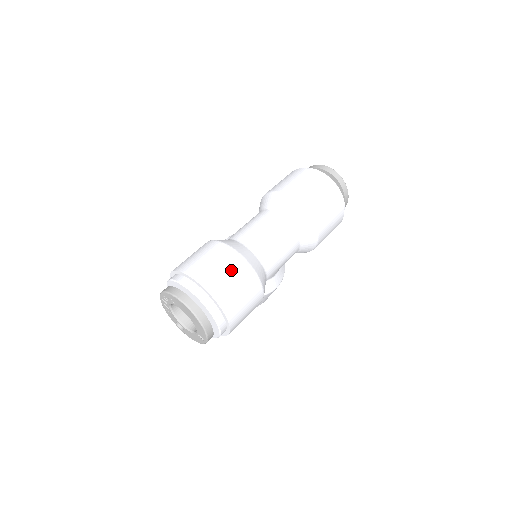
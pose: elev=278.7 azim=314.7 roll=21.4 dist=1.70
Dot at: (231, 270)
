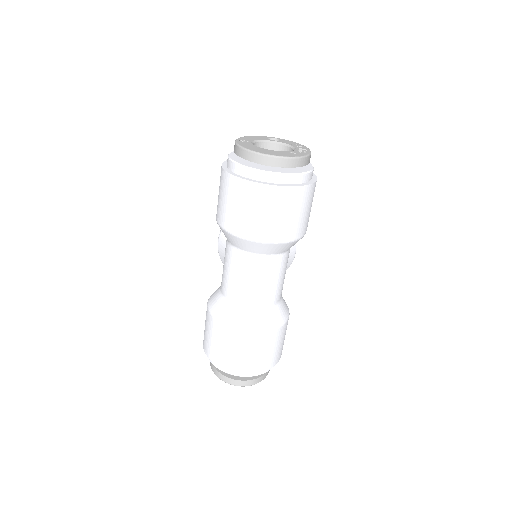
Dot at: (246, 347)
